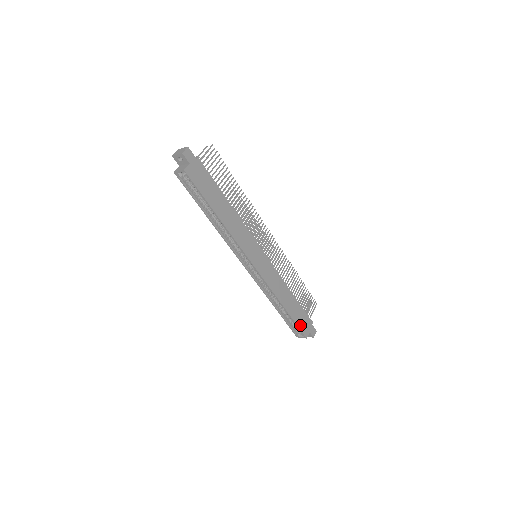
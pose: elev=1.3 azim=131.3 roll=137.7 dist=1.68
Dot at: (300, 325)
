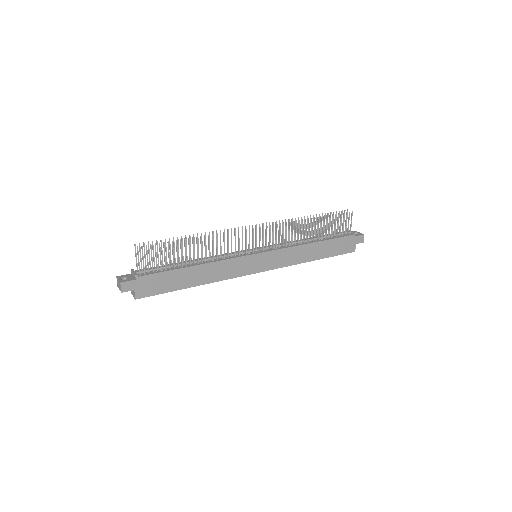
Dot at: (341, 251)
